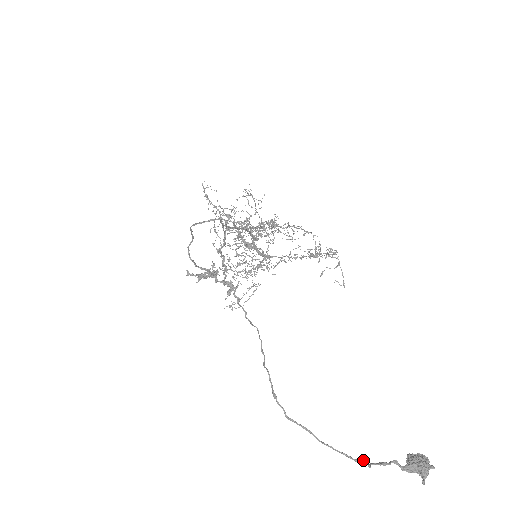
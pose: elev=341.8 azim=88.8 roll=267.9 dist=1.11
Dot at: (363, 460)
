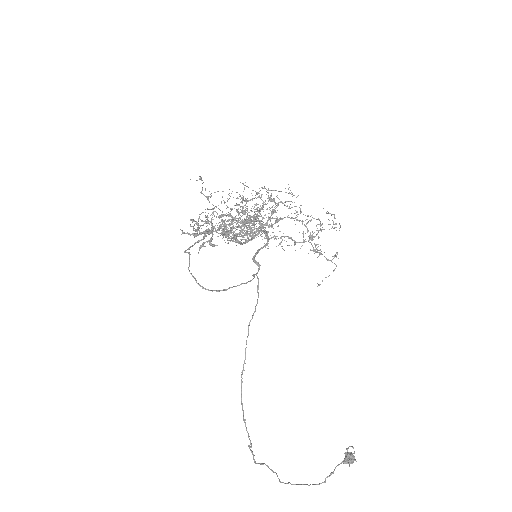
Dot at: occluded
